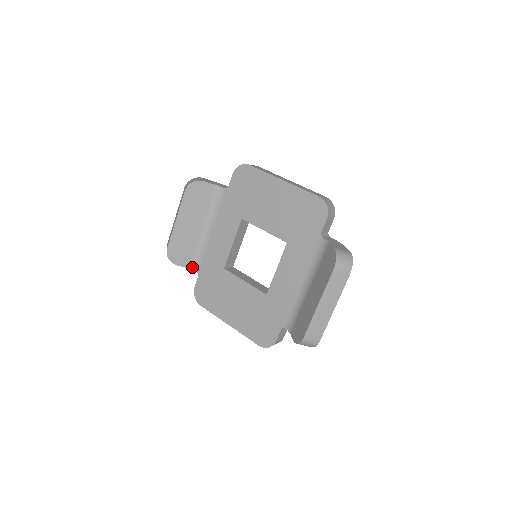
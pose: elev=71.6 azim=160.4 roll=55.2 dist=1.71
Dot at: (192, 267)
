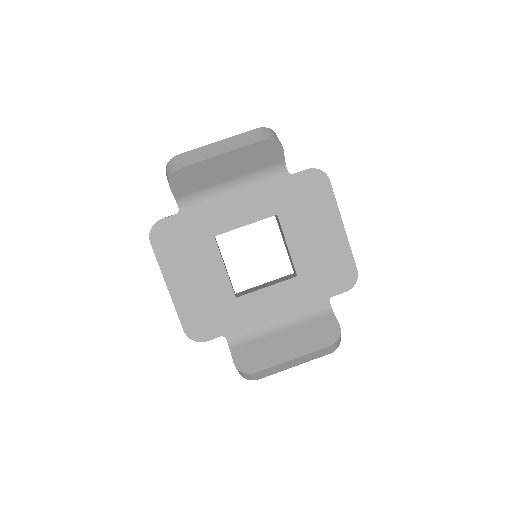
Dot at: (179, 200)
